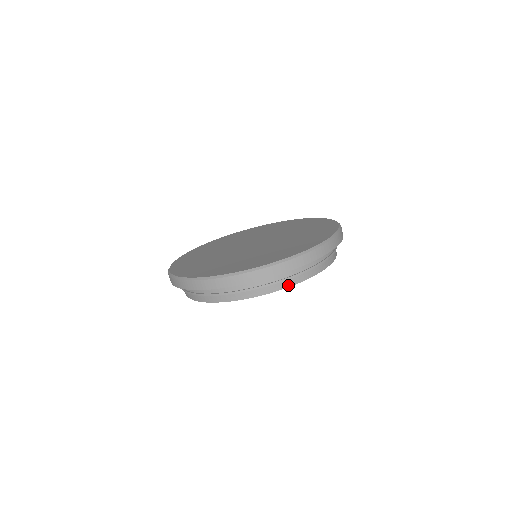
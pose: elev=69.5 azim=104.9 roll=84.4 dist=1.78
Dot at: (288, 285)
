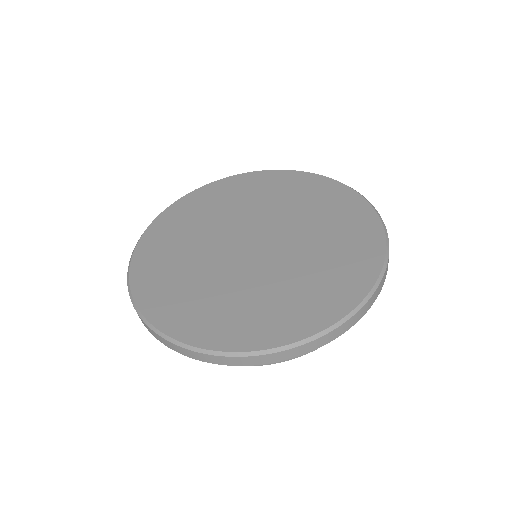
Dot at: occluded
